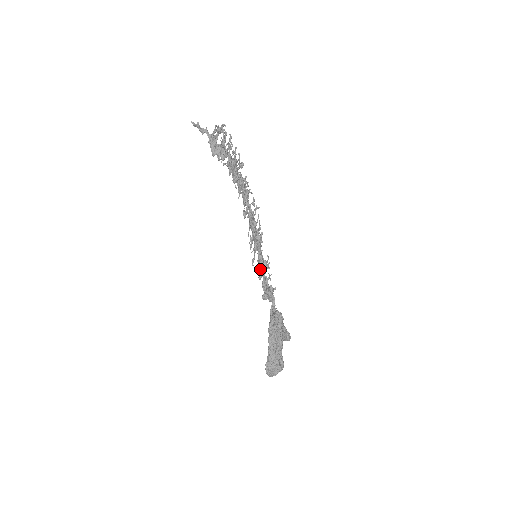
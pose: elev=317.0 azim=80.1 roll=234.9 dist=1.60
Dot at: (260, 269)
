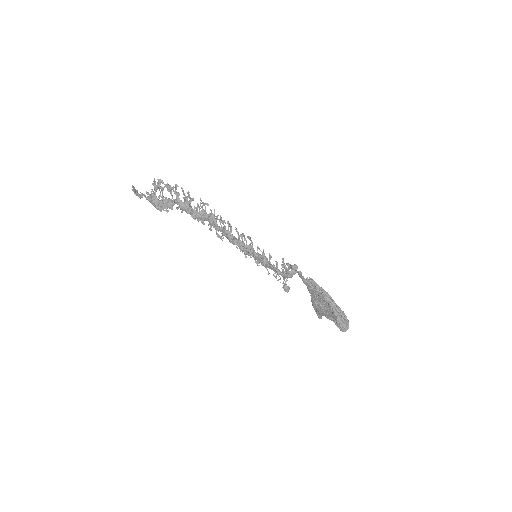
Dot at: (266, 264)
